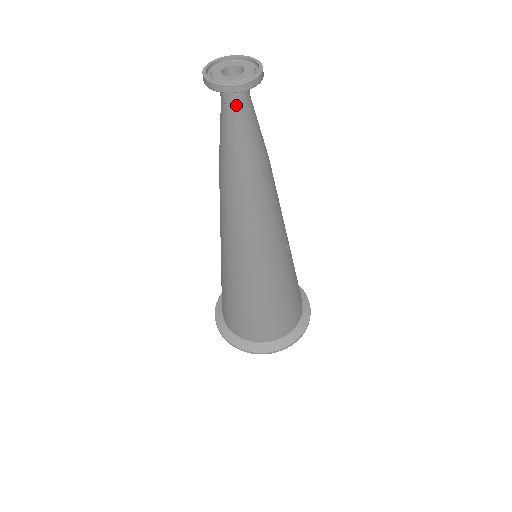
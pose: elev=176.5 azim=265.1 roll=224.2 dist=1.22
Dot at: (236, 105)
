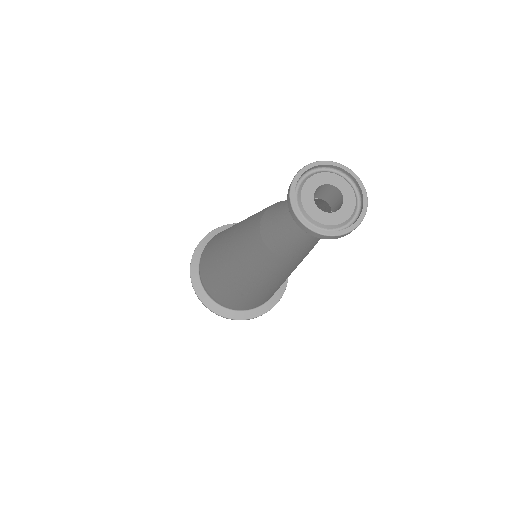
Dot at: occluded
